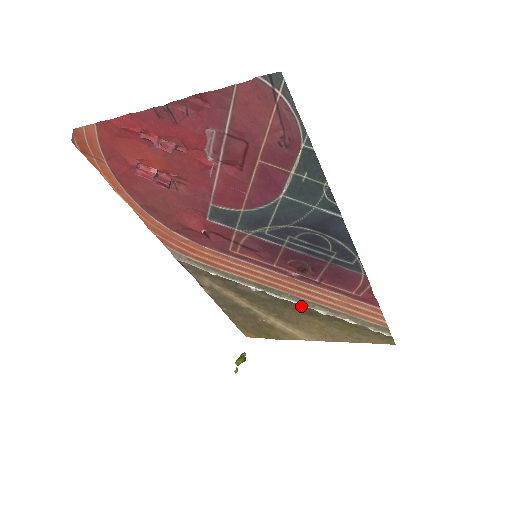
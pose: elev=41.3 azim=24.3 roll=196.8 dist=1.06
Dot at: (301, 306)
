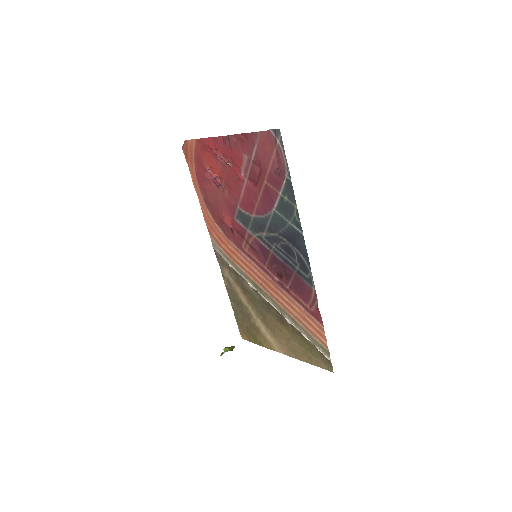
Dot at: (277, 312)
